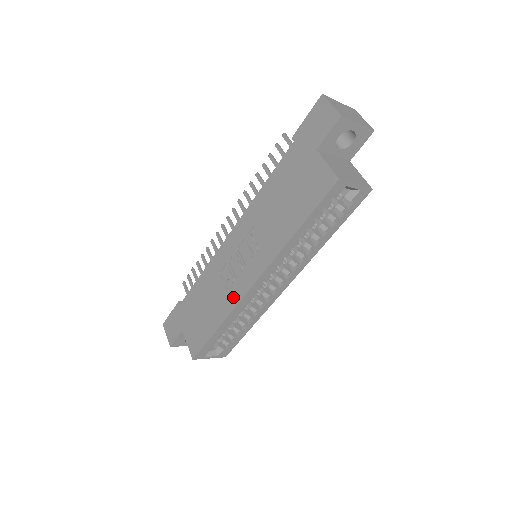
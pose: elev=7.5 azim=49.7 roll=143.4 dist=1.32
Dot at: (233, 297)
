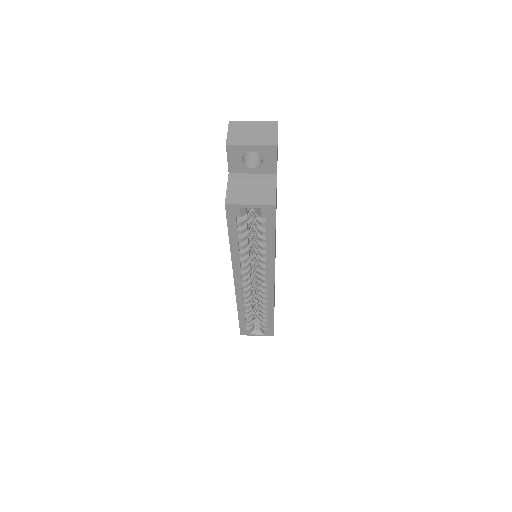
Dot at: occluded
